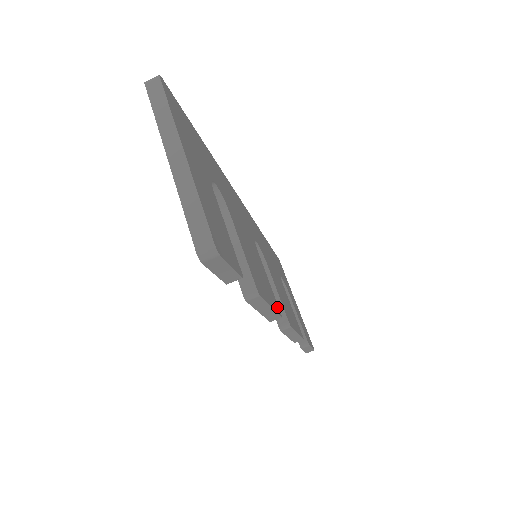
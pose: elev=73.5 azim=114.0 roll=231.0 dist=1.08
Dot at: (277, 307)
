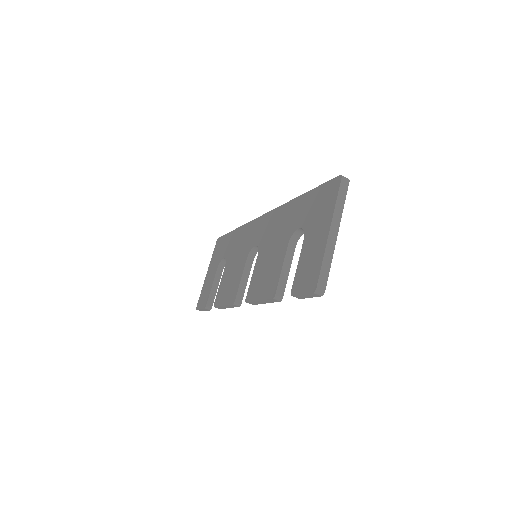
Dot at: occluded
